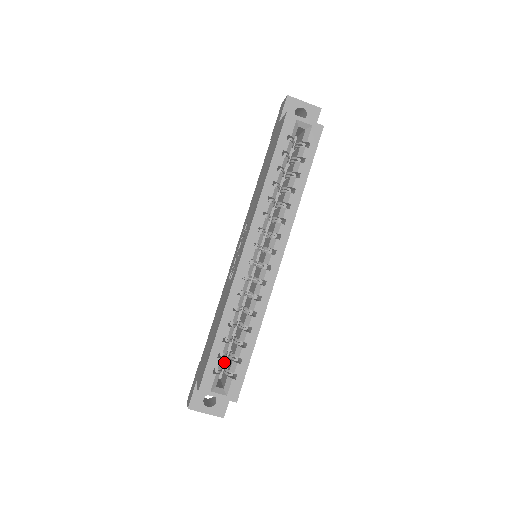
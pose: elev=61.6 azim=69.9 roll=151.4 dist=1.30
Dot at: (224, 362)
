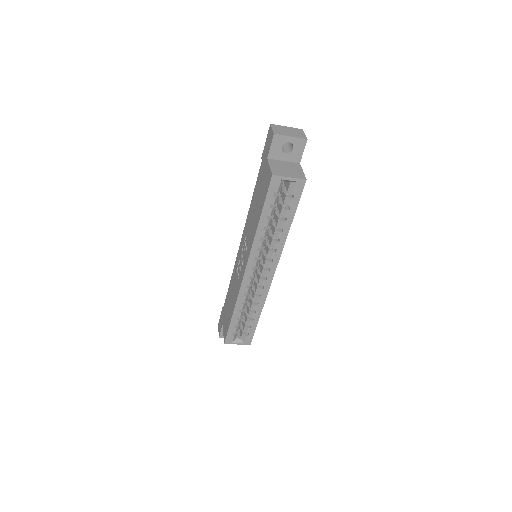
Dot at: occluded
